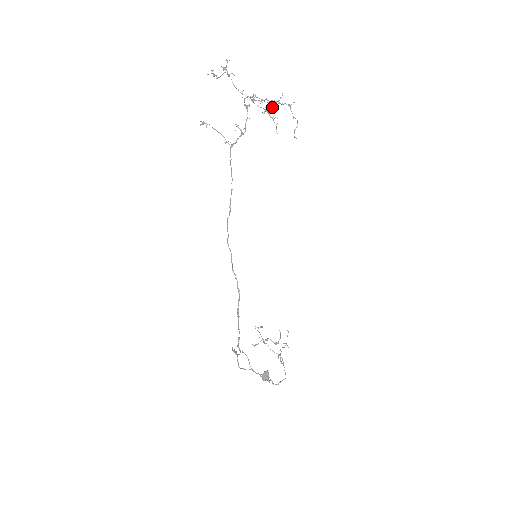
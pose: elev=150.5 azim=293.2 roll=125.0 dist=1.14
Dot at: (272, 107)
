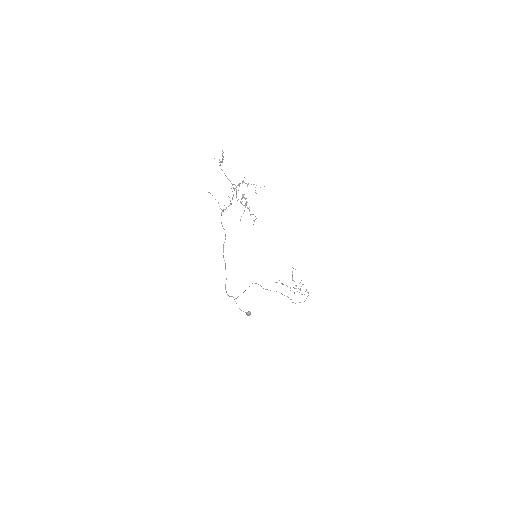
Dot at: (255, 190)
